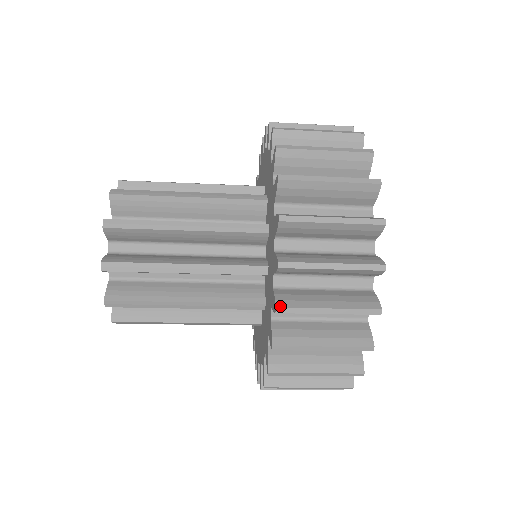
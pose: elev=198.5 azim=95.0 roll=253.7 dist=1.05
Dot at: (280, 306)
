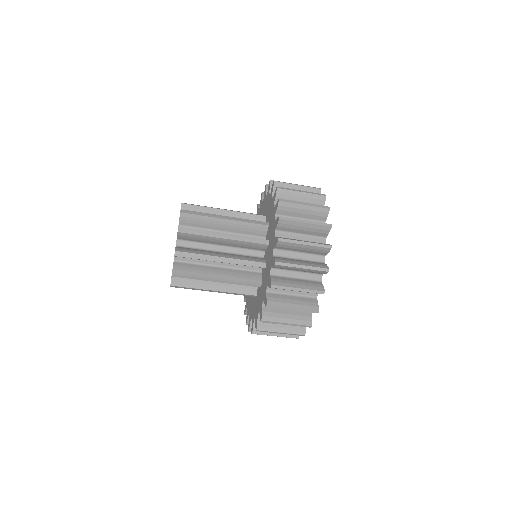
Dot at: (280, 238)
